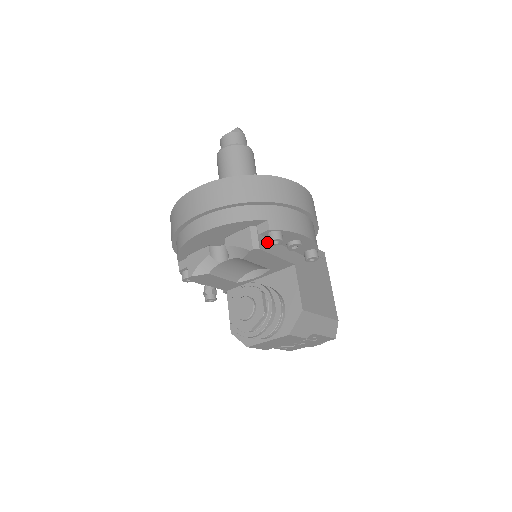
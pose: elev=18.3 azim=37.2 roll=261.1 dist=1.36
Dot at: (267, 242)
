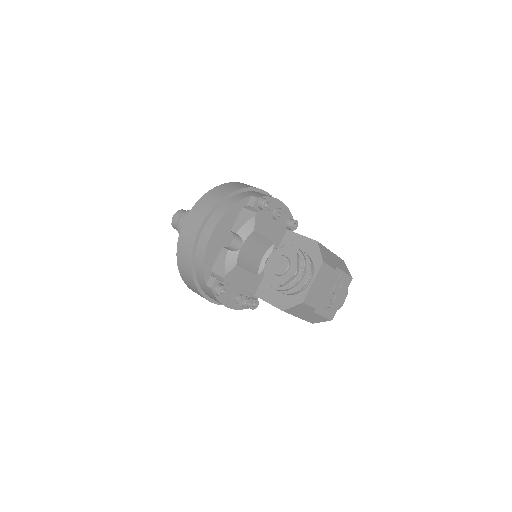
Dot at: occluded
